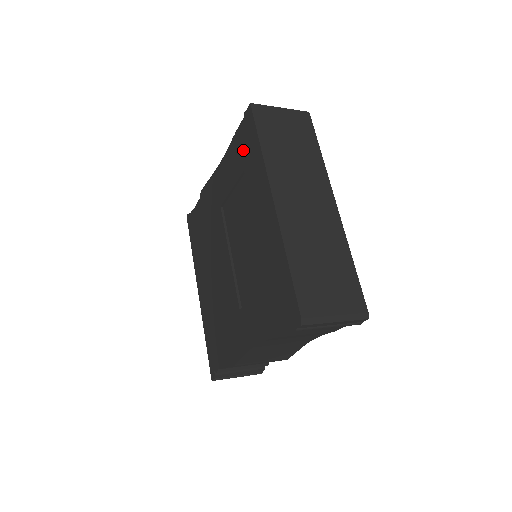
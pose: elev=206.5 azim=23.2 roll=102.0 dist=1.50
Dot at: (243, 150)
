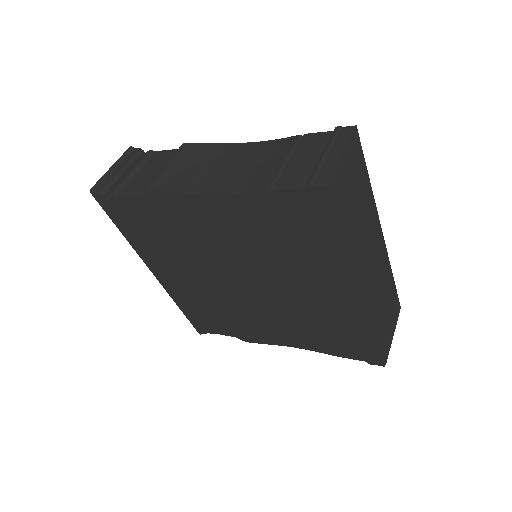
Dot at: (296, 221)
